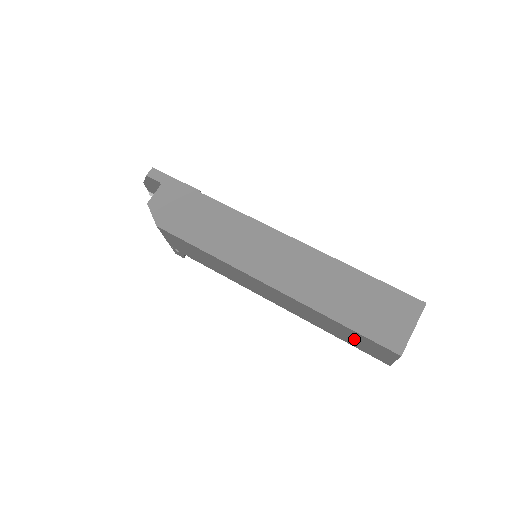
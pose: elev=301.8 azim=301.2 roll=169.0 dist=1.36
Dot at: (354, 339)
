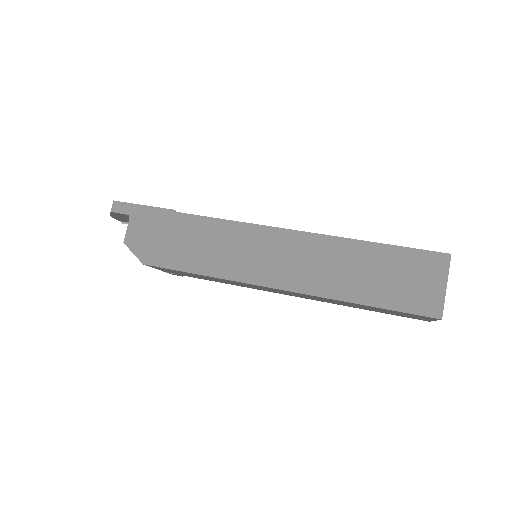
Dot at: (386, 311)
